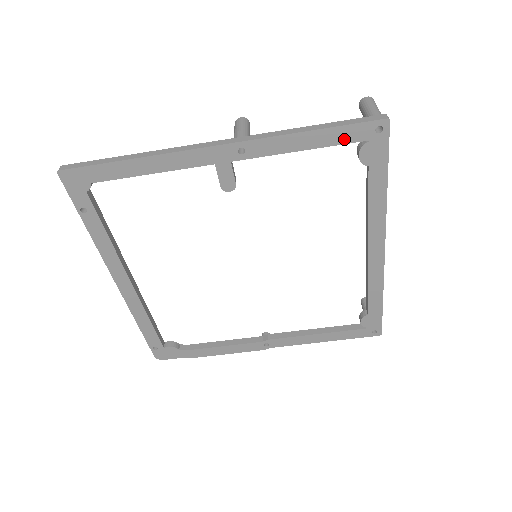
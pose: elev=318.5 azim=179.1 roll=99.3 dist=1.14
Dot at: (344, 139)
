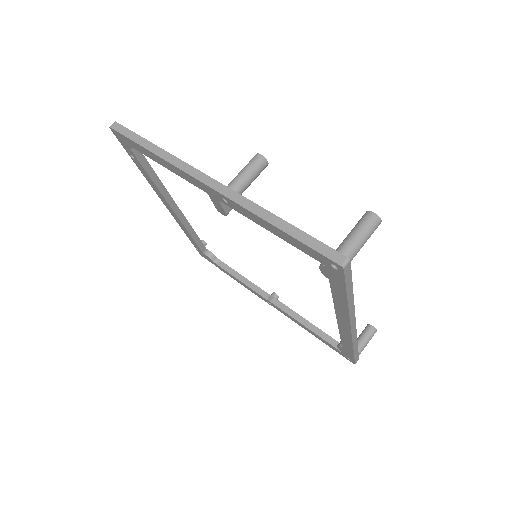
Dot at: (305, 250)
